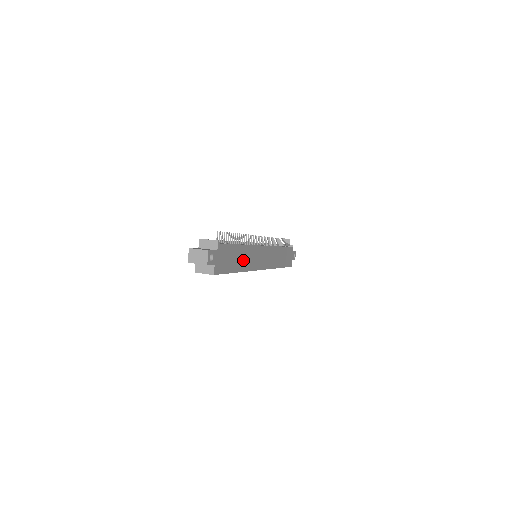
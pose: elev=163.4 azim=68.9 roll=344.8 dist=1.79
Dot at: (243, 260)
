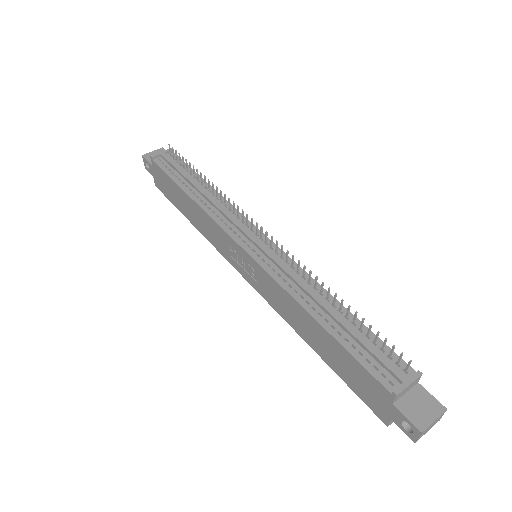
Dot at: occluded
